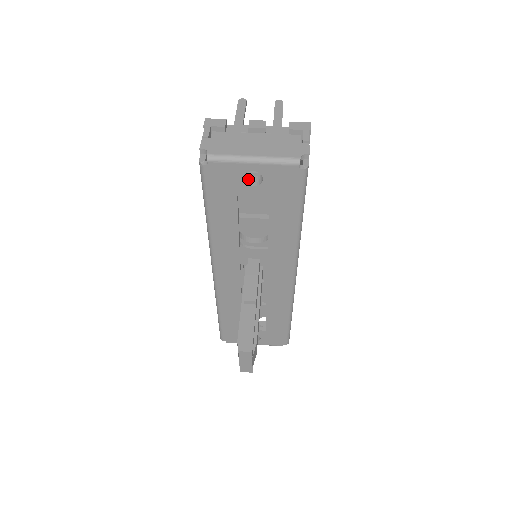
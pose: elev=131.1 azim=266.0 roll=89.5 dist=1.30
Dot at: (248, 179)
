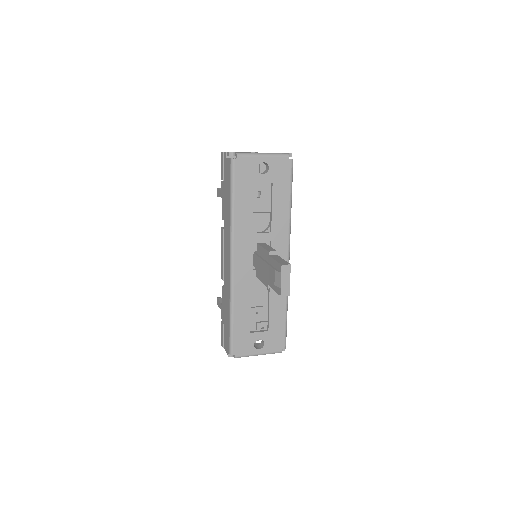
Dot at: (258, 172)
